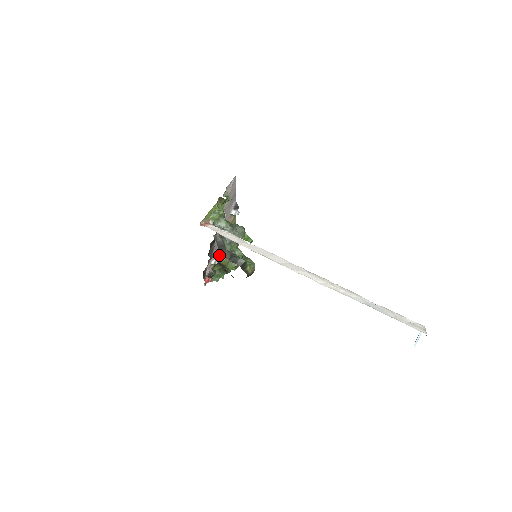
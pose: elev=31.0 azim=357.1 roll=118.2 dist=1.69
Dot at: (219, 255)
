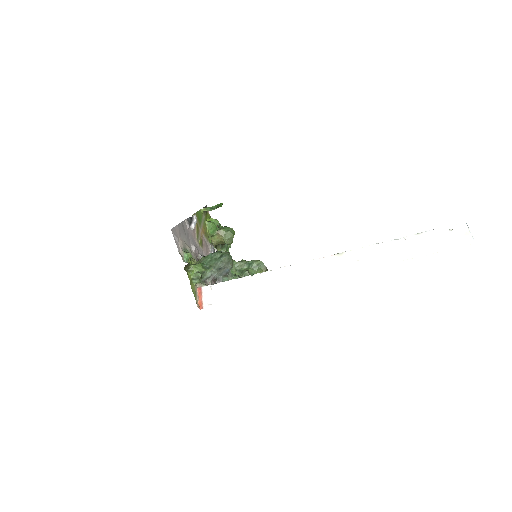
Dot at: (213, 249)
